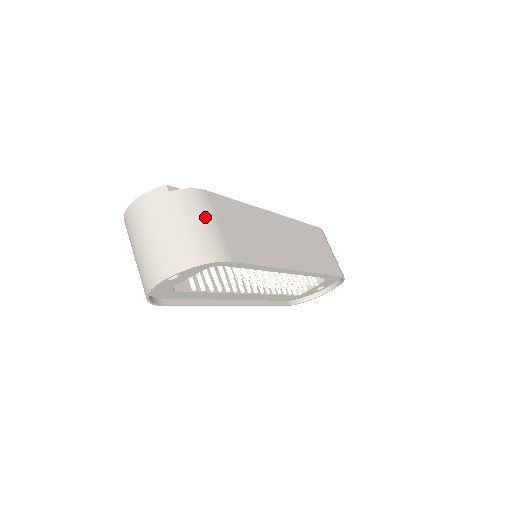
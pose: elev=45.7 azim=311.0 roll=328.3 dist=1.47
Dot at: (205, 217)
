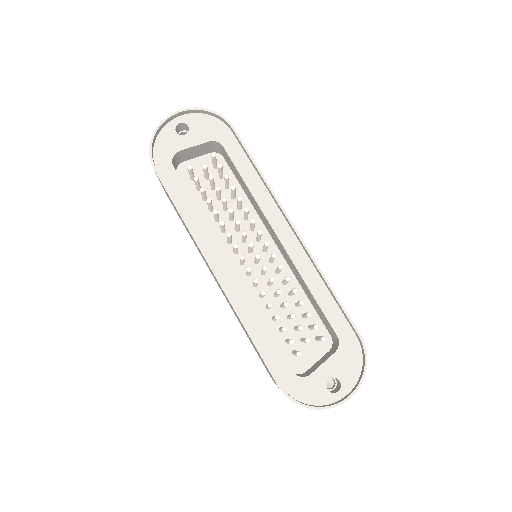
Dot at: occluded
